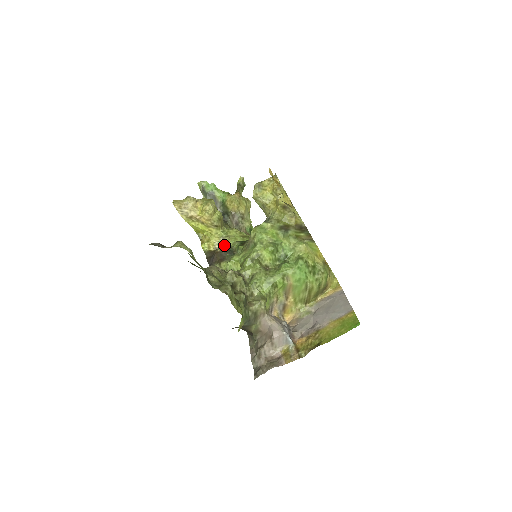
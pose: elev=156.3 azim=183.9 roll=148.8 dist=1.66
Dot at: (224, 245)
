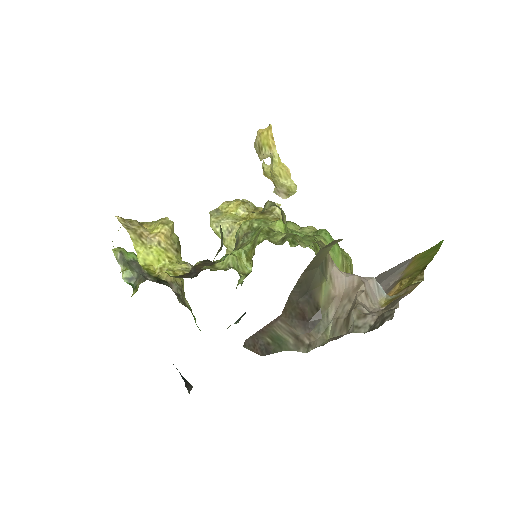
Dot at: occluded
